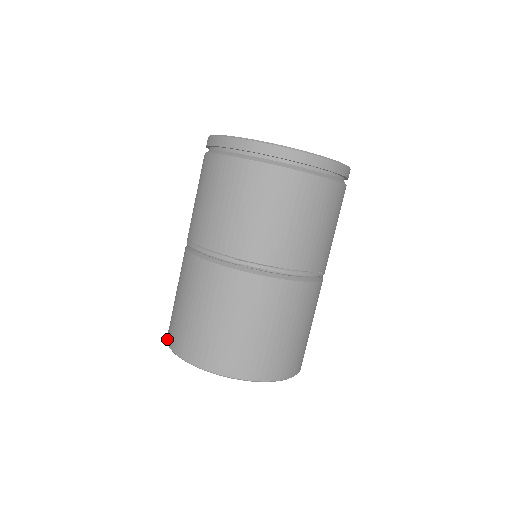
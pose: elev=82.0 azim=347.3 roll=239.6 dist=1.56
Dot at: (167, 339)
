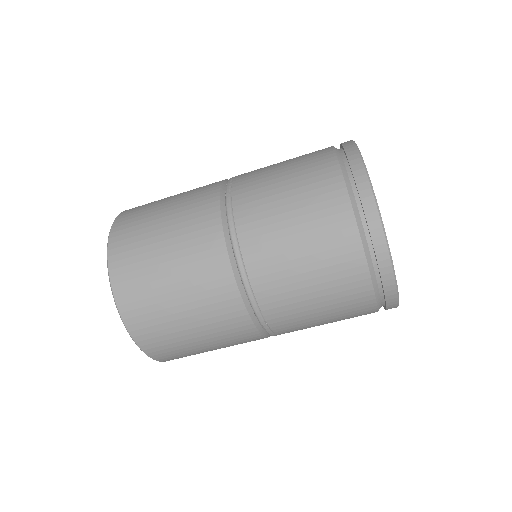
Dot at: (112, 272)
